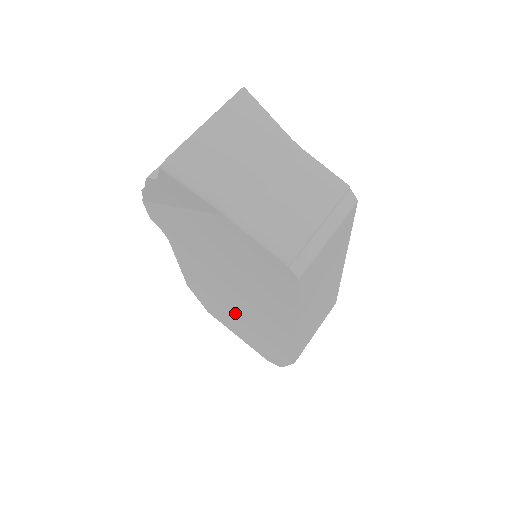
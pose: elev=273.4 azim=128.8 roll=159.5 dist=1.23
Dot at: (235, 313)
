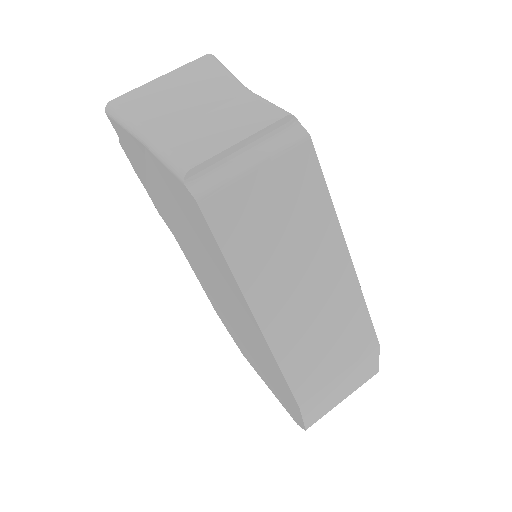
Dot at: (241, 334)
